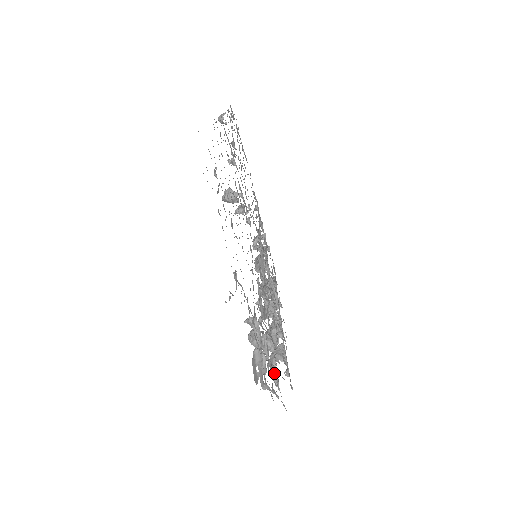
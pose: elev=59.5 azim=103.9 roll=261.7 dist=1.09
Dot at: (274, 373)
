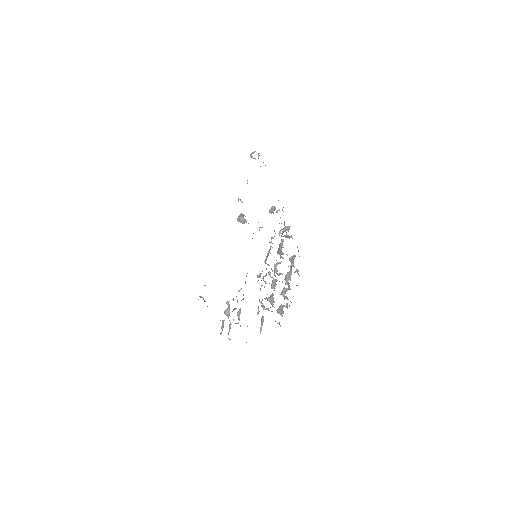
Dot at: (261, 325)
